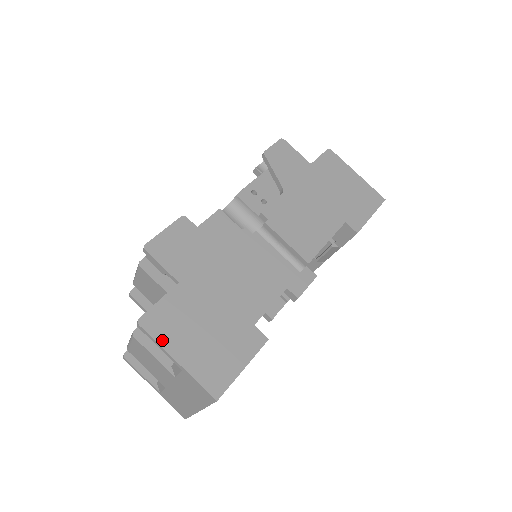
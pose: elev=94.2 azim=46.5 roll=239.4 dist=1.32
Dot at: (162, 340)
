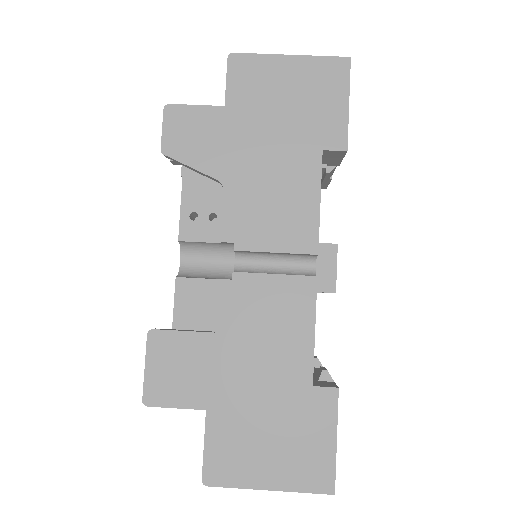
Dot at: (239, 482)
